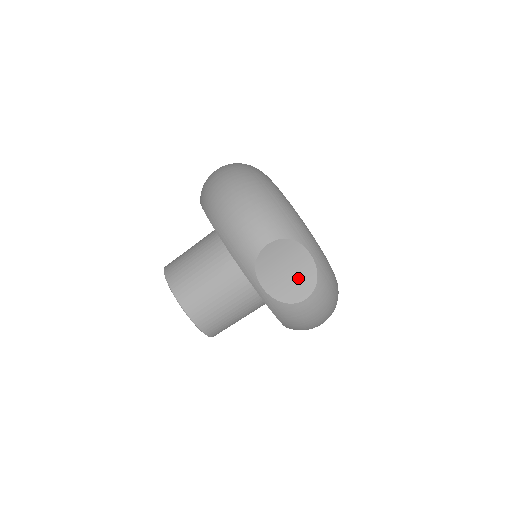
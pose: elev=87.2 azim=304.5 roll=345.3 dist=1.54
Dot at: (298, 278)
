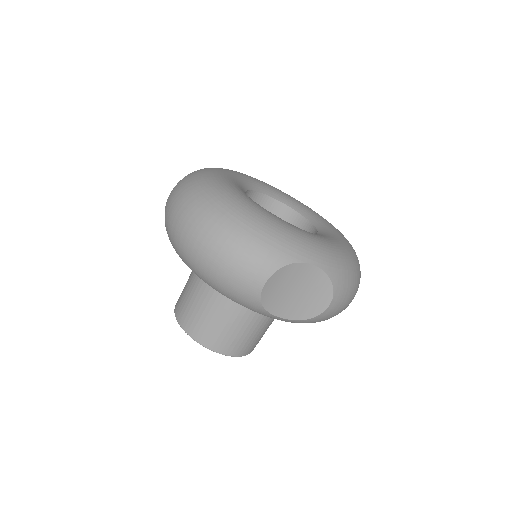
Dot at: (312, 291)
